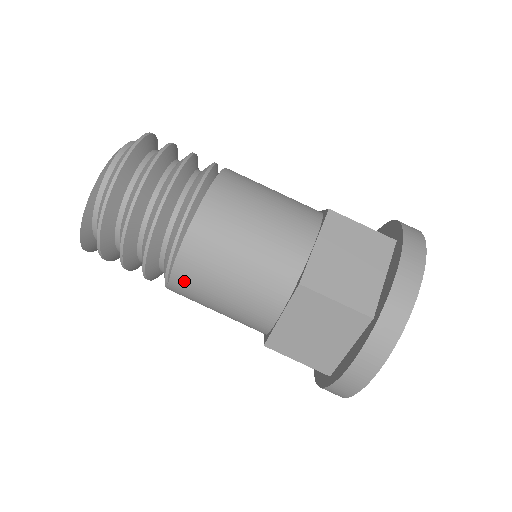
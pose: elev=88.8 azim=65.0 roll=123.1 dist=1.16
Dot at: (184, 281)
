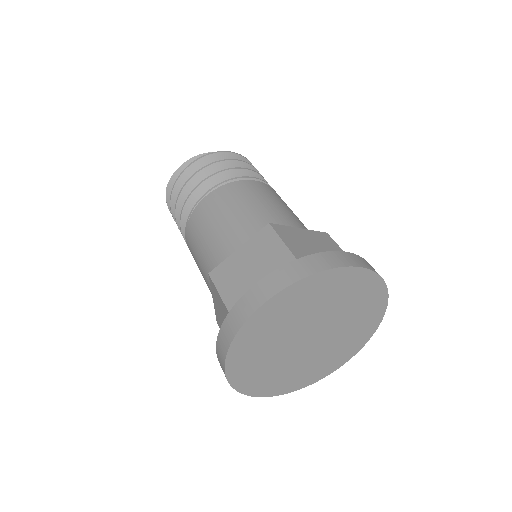
Dot at: (202, 211)
